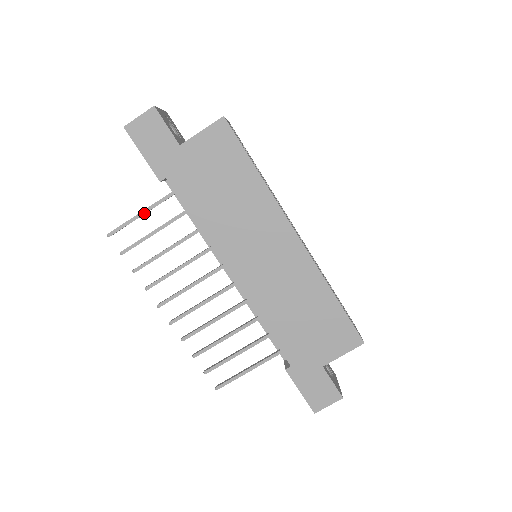
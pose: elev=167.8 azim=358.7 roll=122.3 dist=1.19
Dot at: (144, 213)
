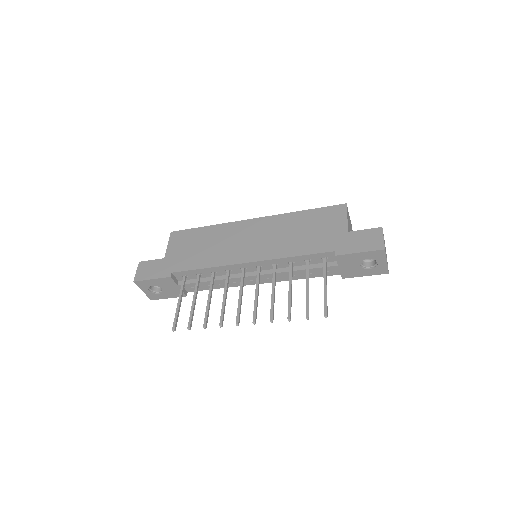
Dot at: (180, 300)
